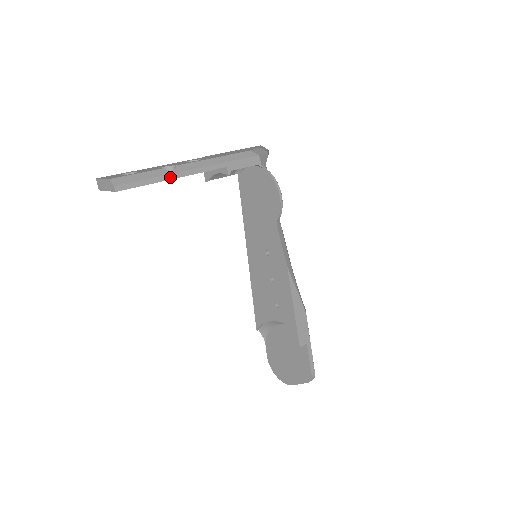
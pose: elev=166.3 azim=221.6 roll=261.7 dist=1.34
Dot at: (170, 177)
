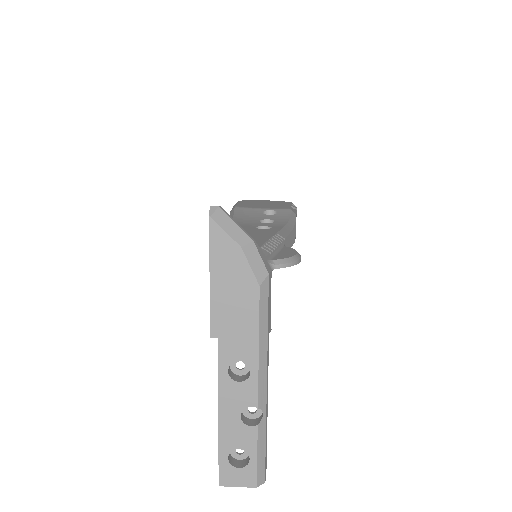
Dot at: (266, 417)
